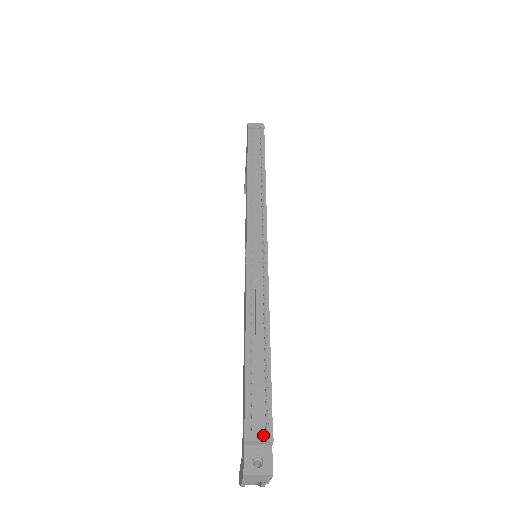
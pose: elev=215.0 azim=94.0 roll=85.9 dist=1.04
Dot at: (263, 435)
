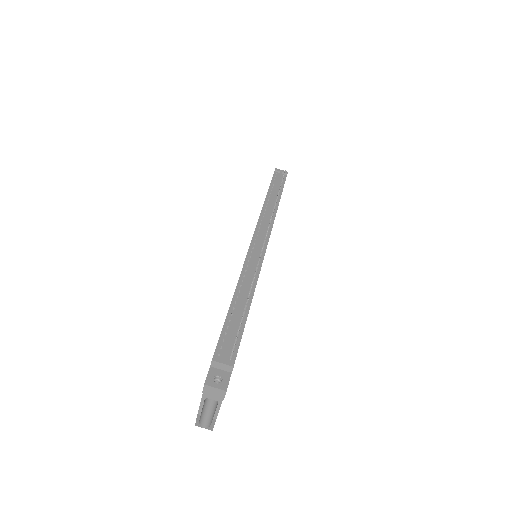
Dot at: (227, 362)
